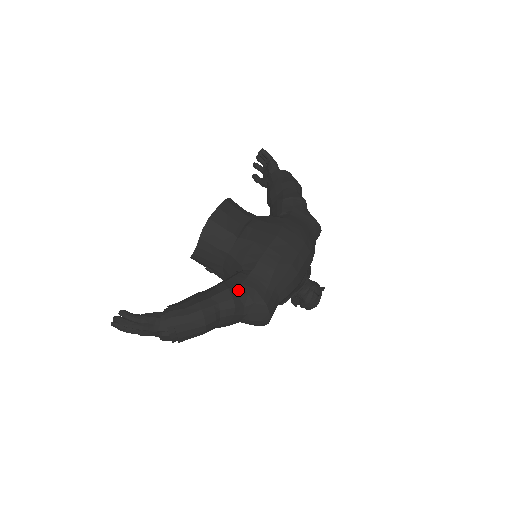
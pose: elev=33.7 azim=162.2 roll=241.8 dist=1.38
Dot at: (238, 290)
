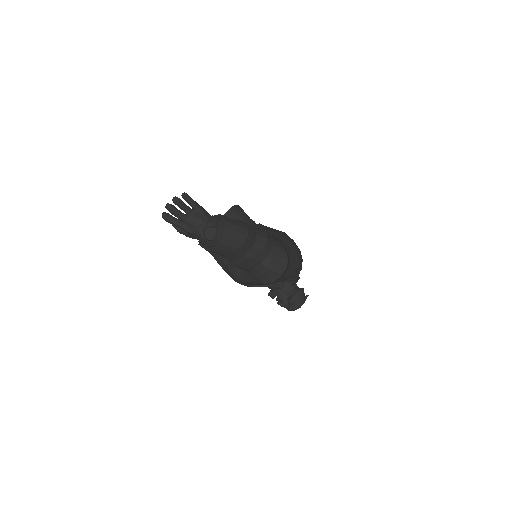
Dot at: occluded
